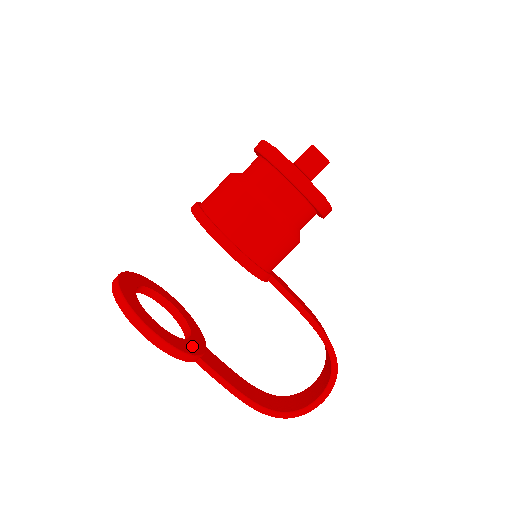
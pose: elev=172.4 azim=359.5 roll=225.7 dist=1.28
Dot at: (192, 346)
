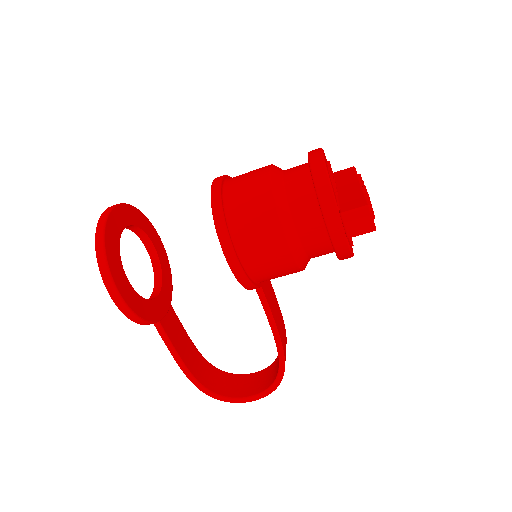
Dot at: (156, 309)
